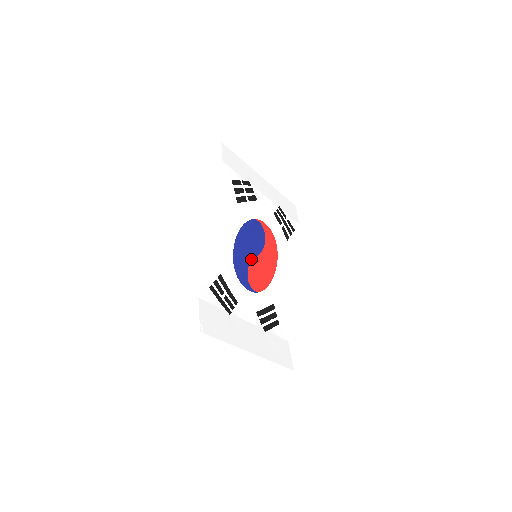
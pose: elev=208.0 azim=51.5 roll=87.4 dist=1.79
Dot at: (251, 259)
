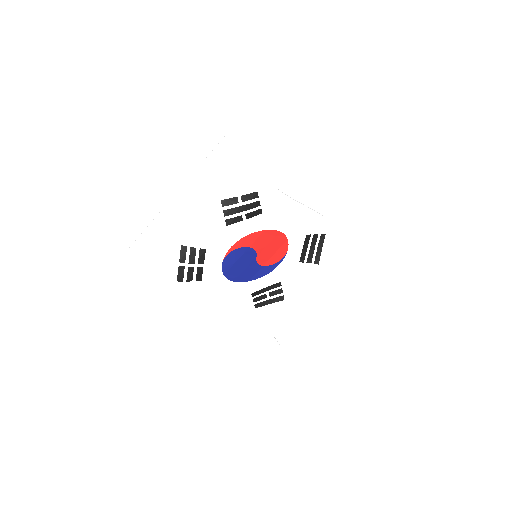
Dot at: (256, 262)
